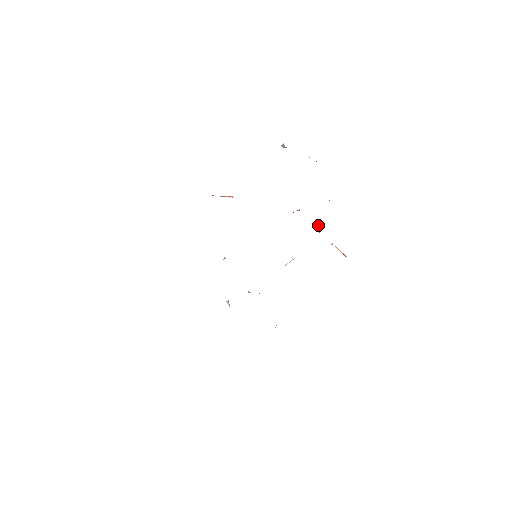
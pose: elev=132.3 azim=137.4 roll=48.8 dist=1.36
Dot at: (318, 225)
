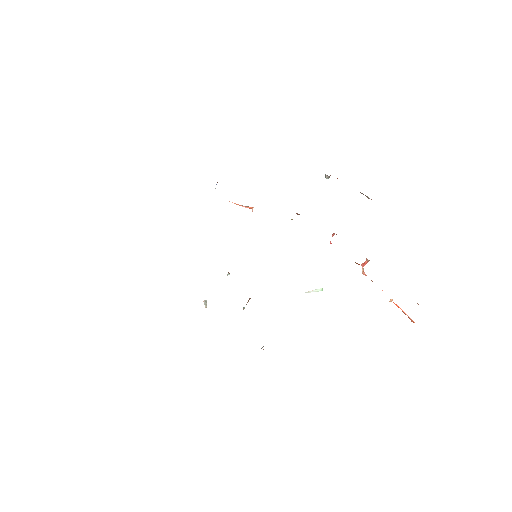
Dot at: (364, 262)
